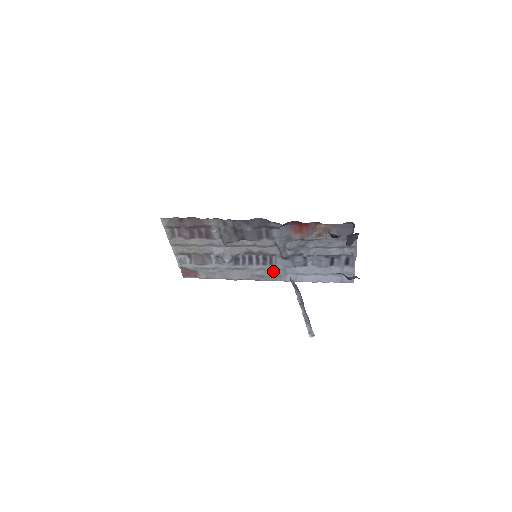
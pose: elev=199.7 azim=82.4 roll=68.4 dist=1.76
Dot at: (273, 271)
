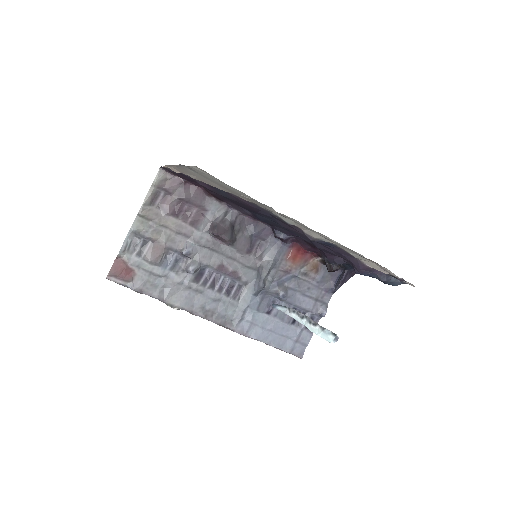
Dot at: (229, 310)
